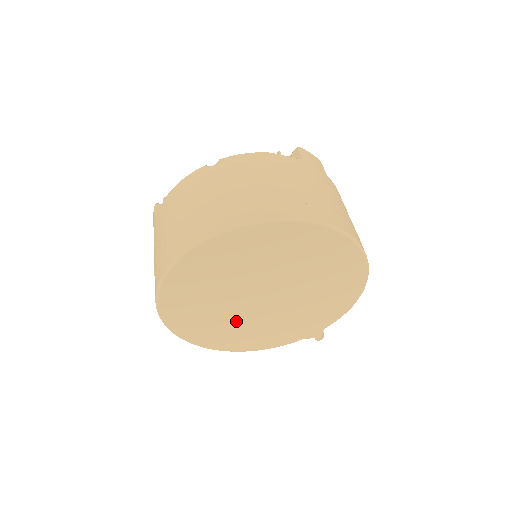
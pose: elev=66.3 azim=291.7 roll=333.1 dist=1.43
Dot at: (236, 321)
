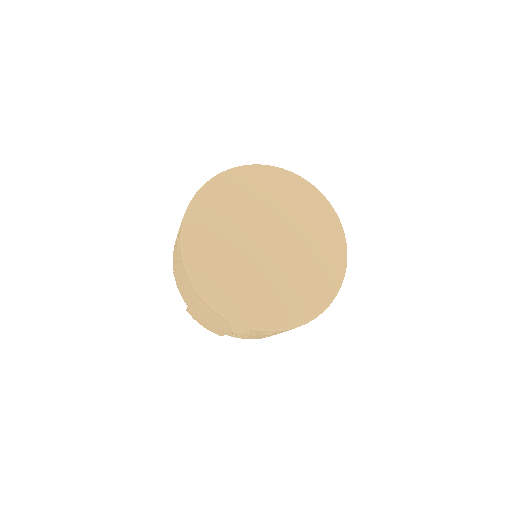
Dot at: (231, 237)
